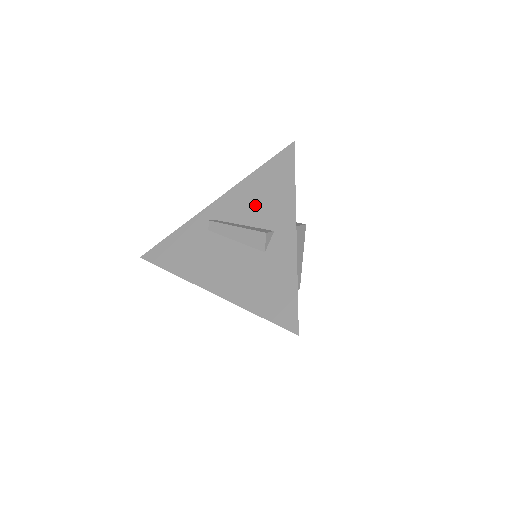
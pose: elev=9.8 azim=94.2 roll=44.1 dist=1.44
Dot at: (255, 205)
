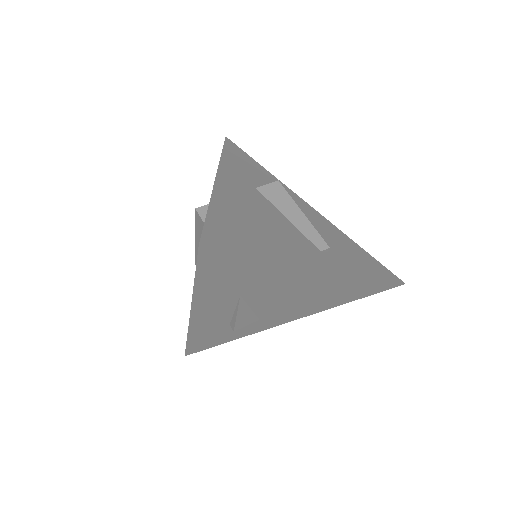
Dot at: occluded
